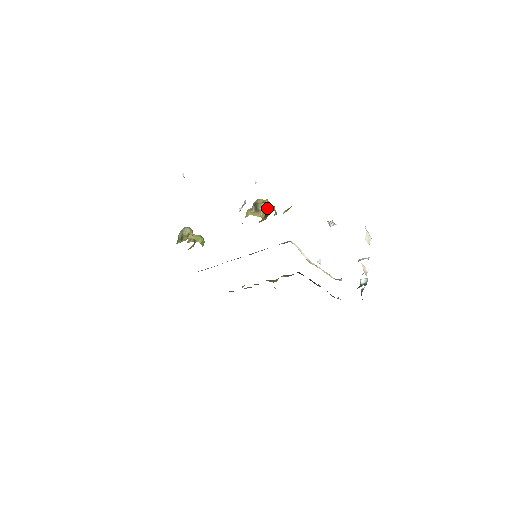
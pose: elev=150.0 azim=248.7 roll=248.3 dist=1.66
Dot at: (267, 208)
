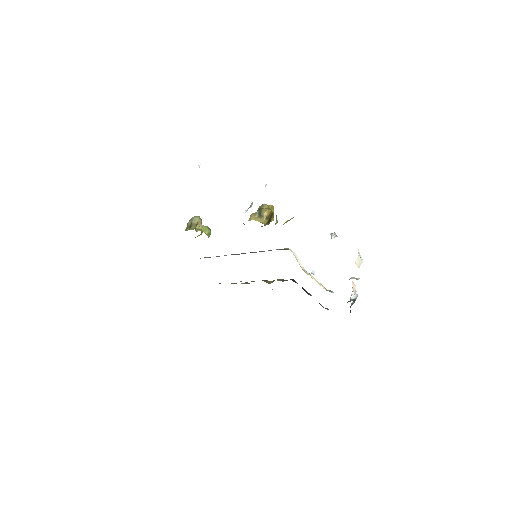
Dot at: (270, 215)
